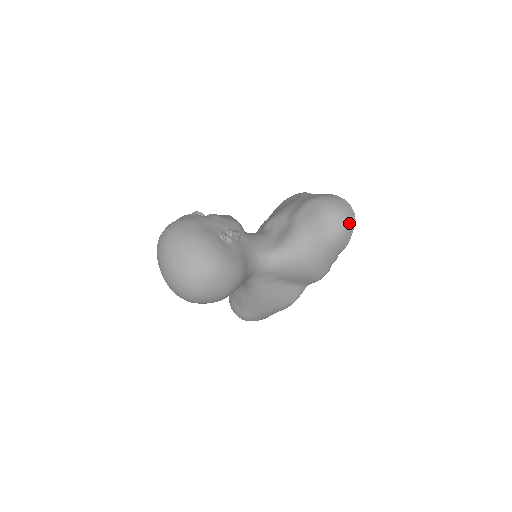
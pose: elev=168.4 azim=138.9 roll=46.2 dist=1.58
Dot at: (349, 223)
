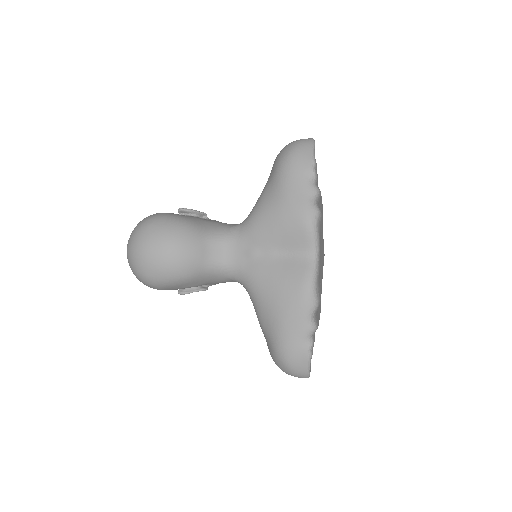
Dot at: (301, 143)
